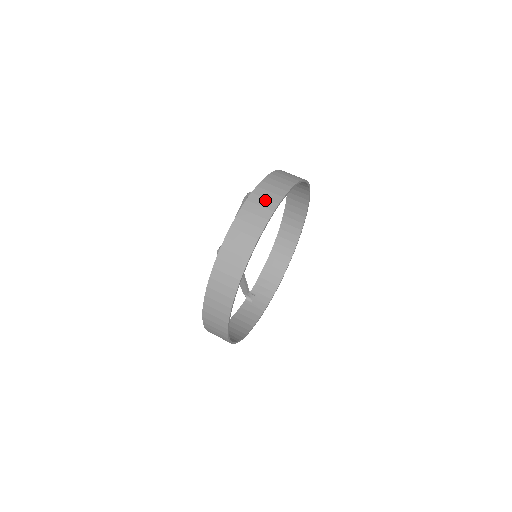
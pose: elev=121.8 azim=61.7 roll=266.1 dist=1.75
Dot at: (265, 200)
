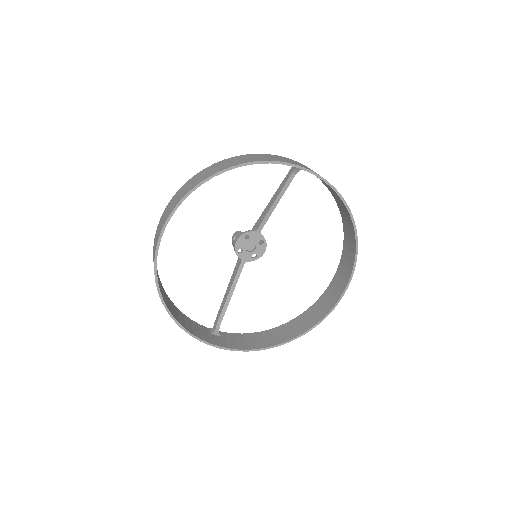
Dot at: (303, 165)
